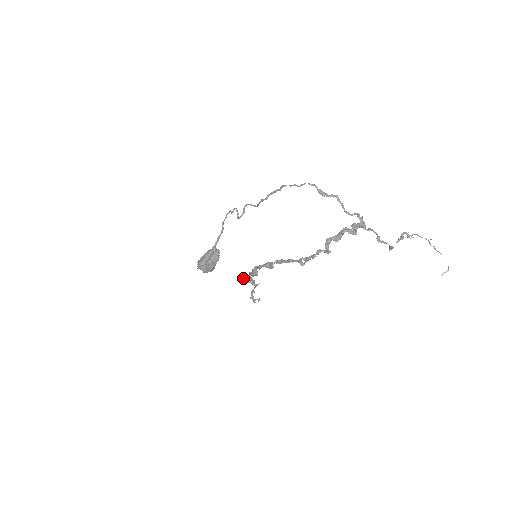
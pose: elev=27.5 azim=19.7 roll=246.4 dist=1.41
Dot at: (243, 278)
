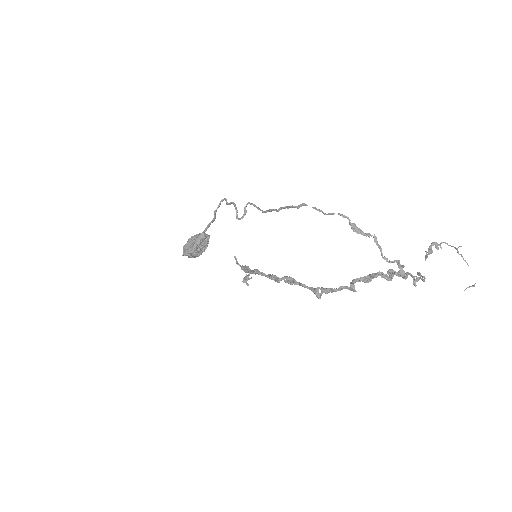
Dot at: occluded
